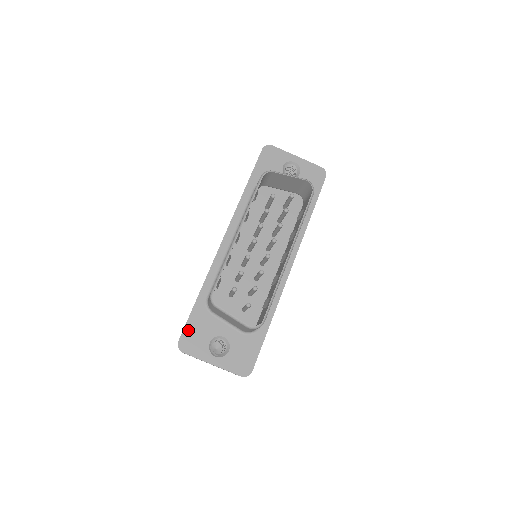
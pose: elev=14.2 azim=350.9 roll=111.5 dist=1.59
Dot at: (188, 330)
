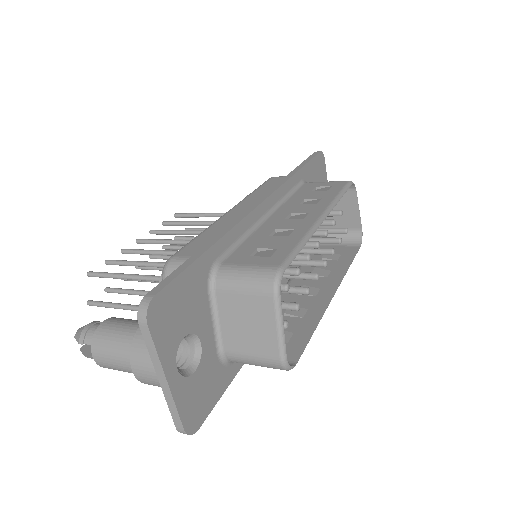
Dot at: (174, 289)
